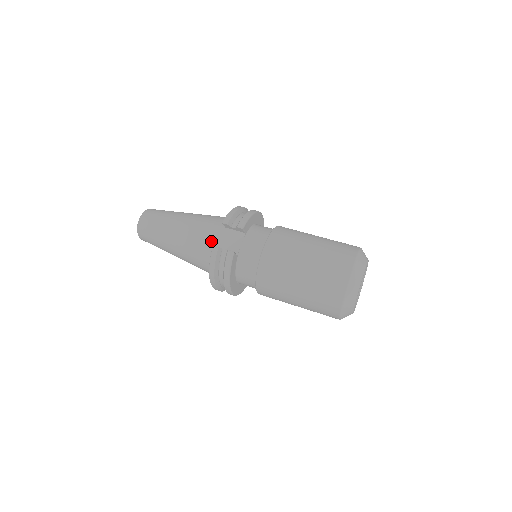
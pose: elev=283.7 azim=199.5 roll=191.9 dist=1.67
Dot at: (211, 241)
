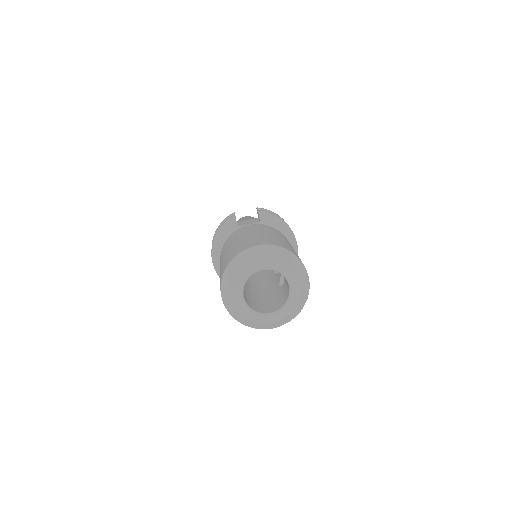
Dot at: occluded
